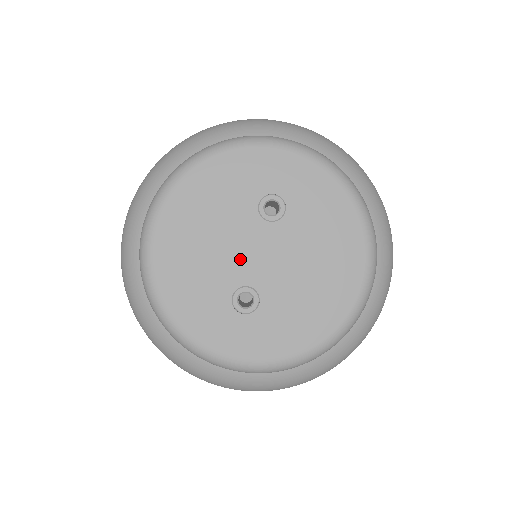
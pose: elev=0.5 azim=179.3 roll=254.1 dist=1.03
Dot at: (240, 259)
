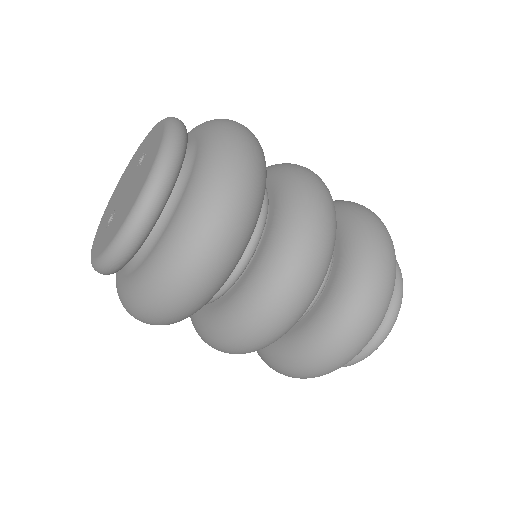
Dot at: (122, 194)
